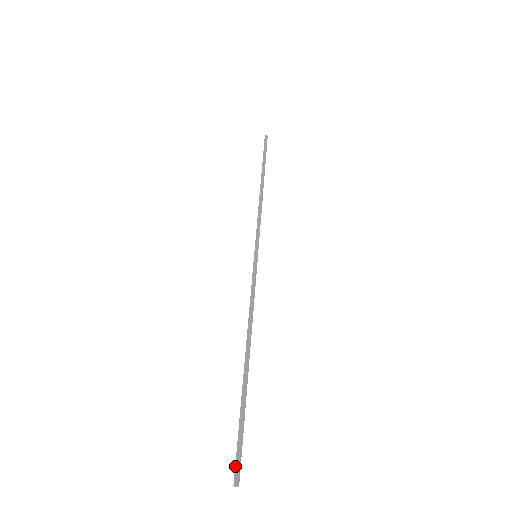
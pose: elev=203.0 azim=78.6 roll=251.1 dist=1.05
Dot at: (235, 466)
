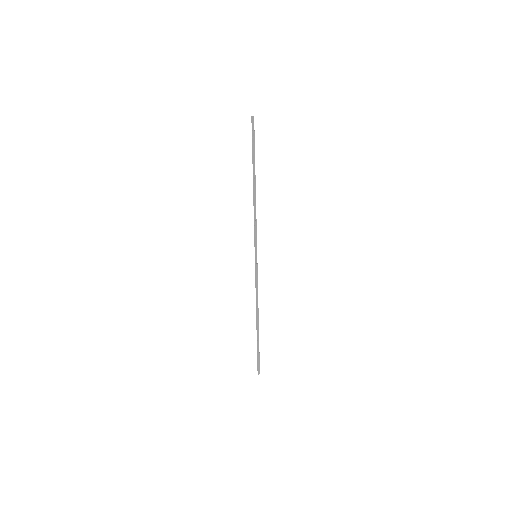
Dot at: (257, 368)
